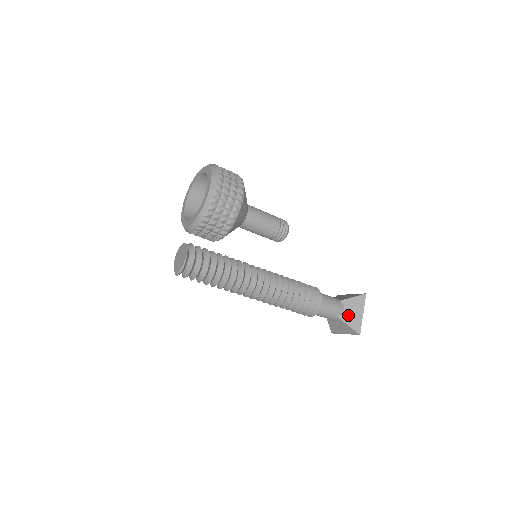
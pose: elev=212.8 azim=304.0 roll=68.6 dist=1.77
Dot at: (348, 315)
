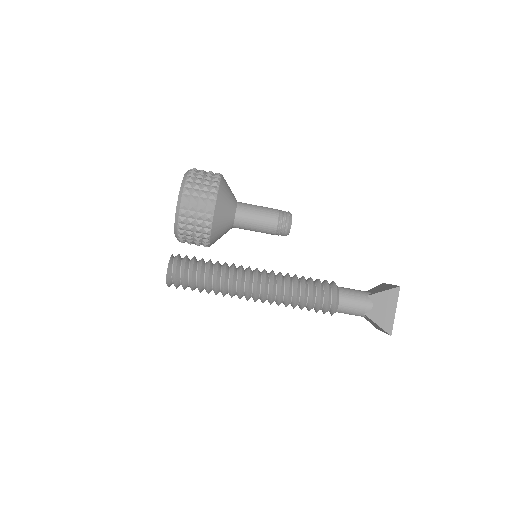
Dot at: (377, 312)
